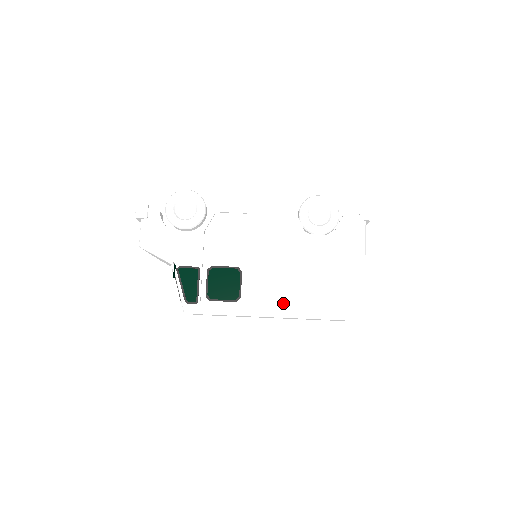
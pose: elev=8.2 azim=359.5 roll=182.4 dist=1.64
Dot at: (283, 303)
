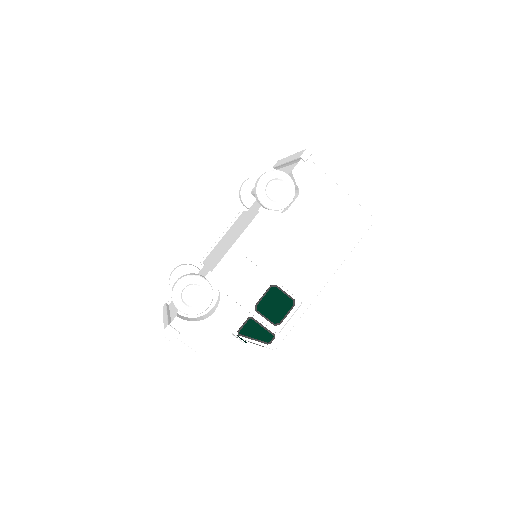
Dot at: (321, 271)
